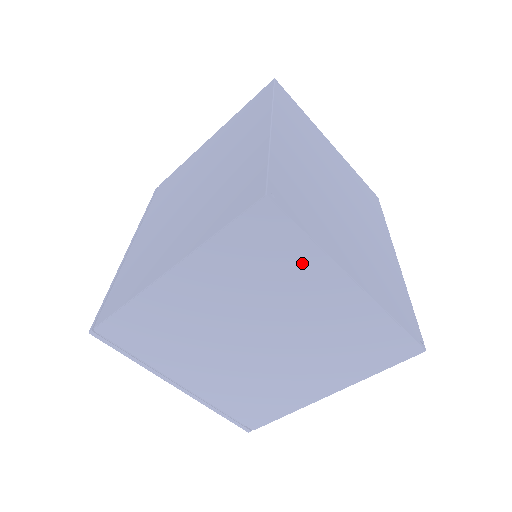
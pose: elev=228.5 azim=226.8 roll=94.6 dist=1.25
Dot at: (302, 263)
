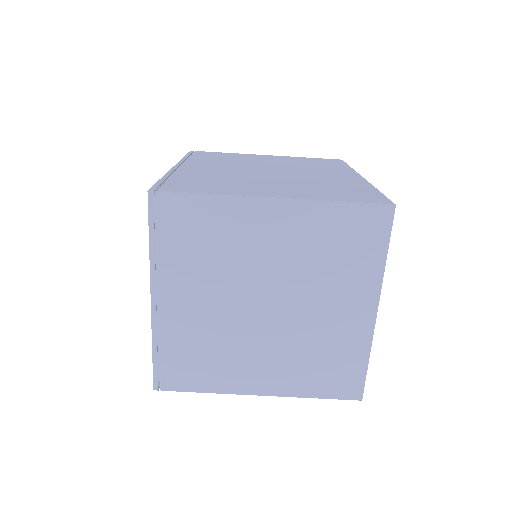
Dot at: (364, 269)
